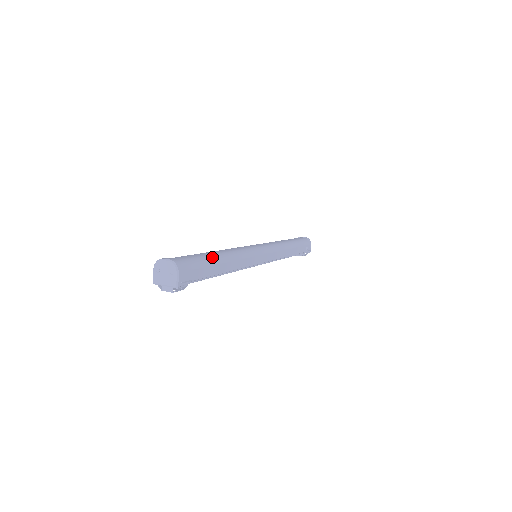
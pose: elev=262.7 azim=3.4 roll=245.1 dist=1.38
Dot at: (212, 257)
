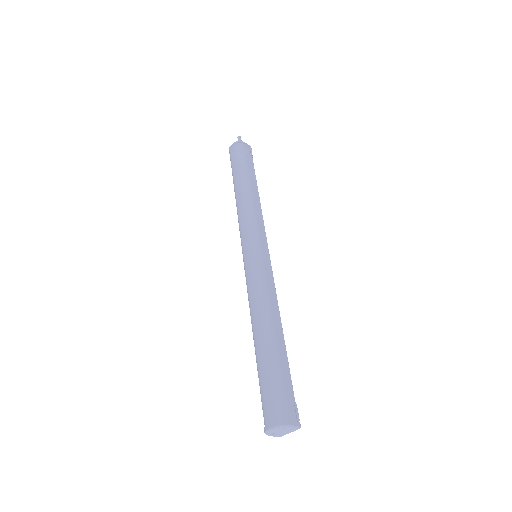
Dot at: (270, 355)
